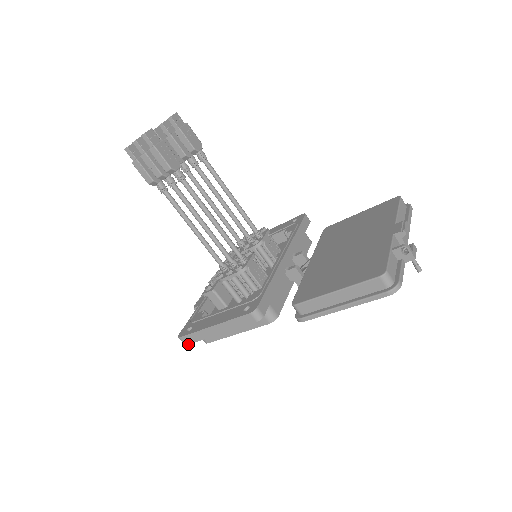
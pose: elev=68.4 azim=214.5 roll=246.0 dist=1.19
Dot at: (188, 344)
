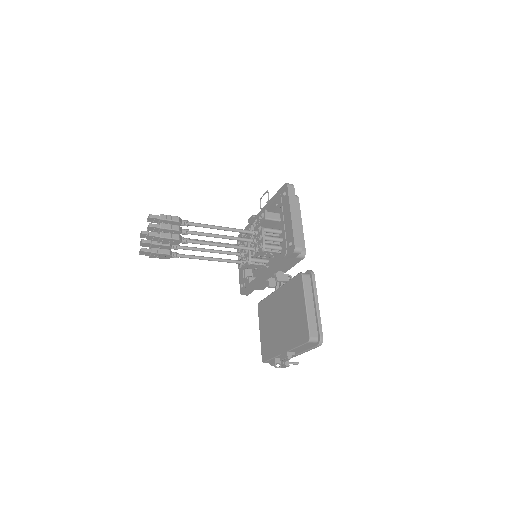
Dot at: occluded
